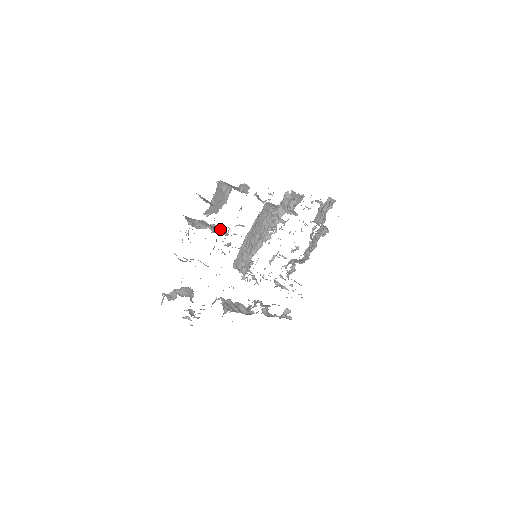
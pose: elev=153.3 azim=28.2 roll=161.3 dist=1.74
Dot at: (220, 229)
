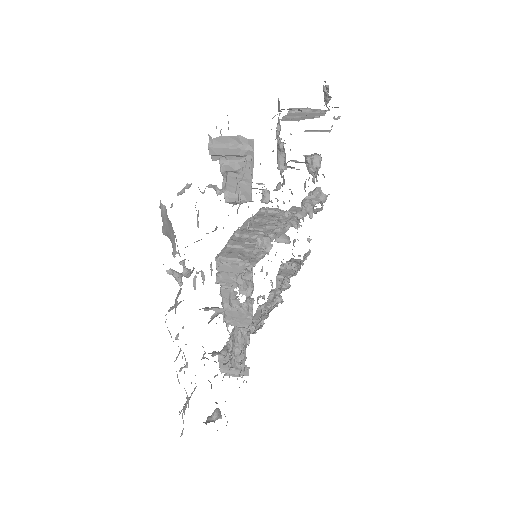
Dot at: occluded
